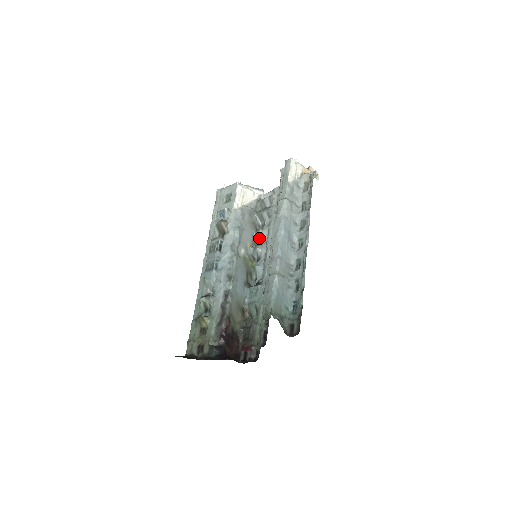
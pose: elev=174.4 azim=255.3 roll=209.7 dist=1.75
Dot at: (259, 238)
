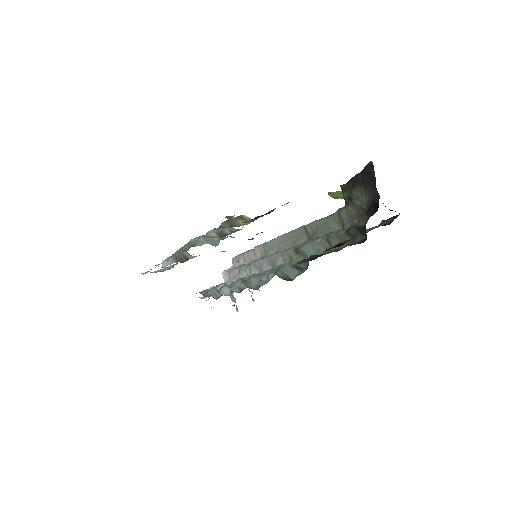
Dot at: (226, 293)
